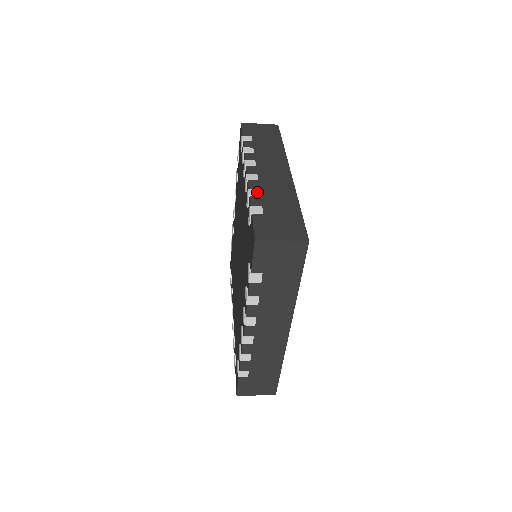
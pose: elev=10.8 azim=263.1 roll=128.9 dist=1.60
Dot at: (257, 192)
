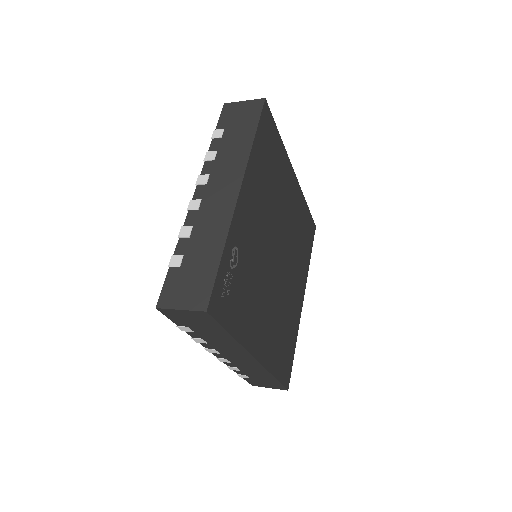
Dot at: (188, 231)
